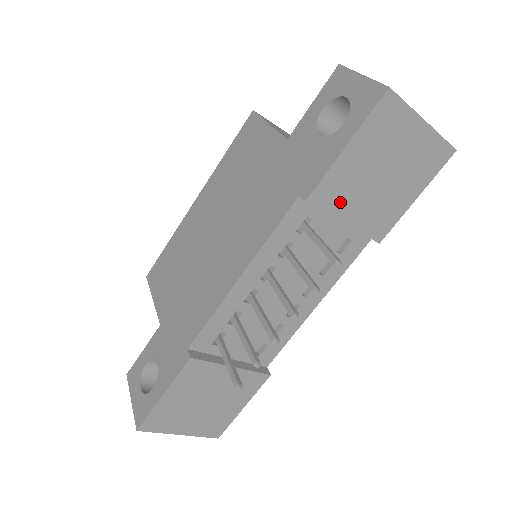
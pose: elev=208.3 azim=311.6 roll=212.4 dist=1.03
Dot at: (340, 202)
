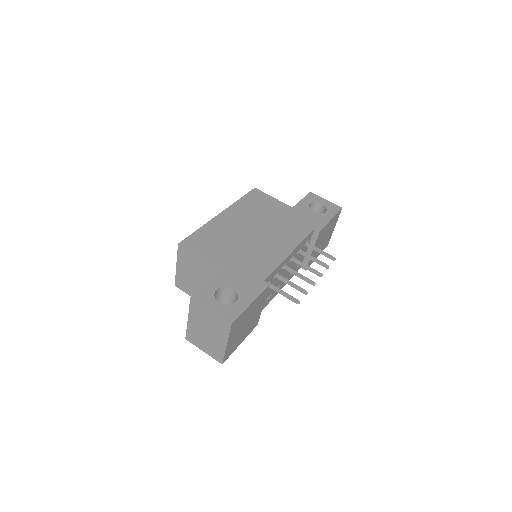
Dot at: (318, 240)
